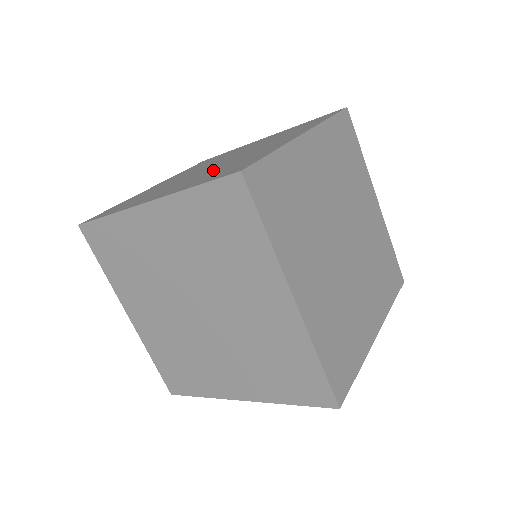
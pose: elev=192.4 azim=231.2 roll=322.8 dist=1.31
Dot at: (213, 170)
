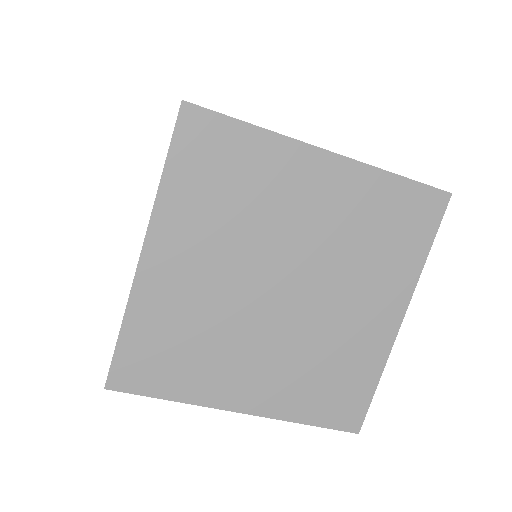
Dot at: occluded
